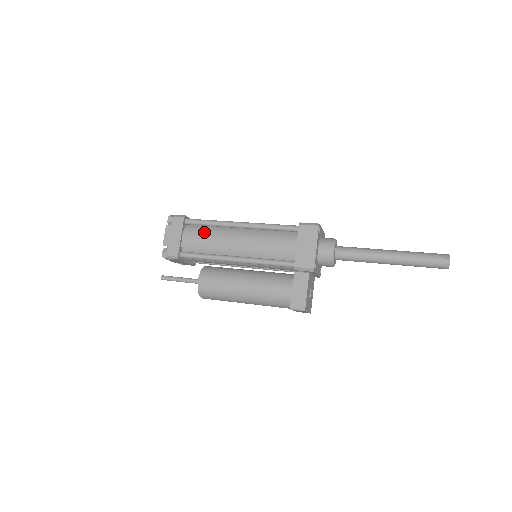
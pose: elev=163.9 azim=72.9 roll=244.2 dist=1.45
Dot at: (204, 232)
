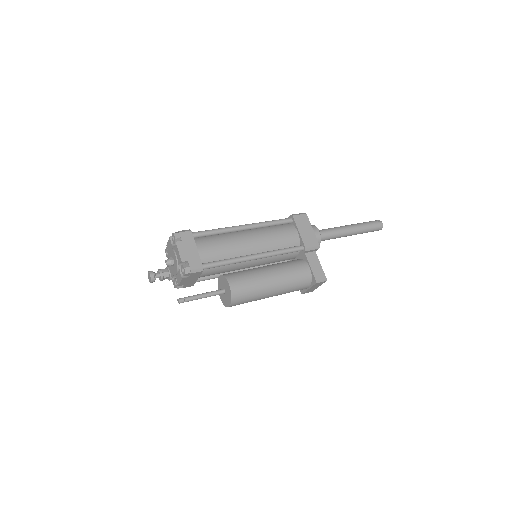
Dot at: (216, 240)
